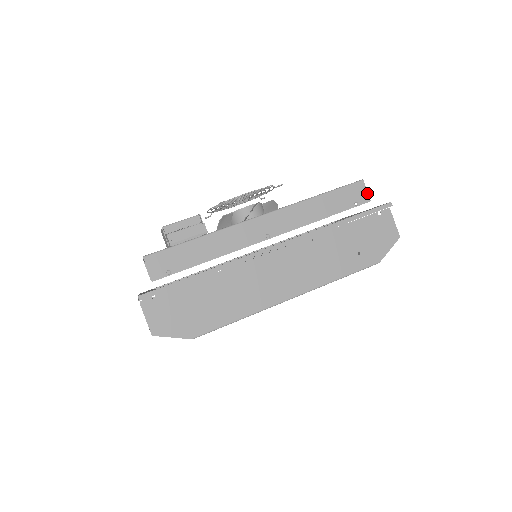
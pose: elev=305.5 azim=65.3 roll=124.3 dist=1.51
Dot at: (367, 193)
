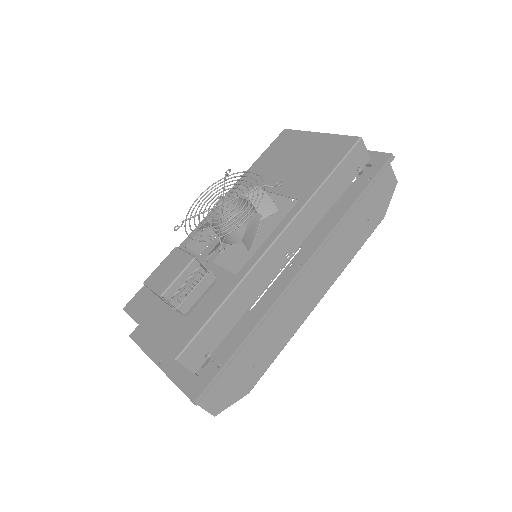
Dot at: (367, 151)
